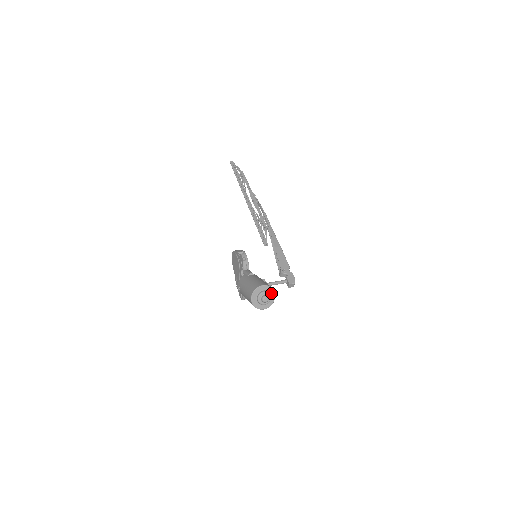
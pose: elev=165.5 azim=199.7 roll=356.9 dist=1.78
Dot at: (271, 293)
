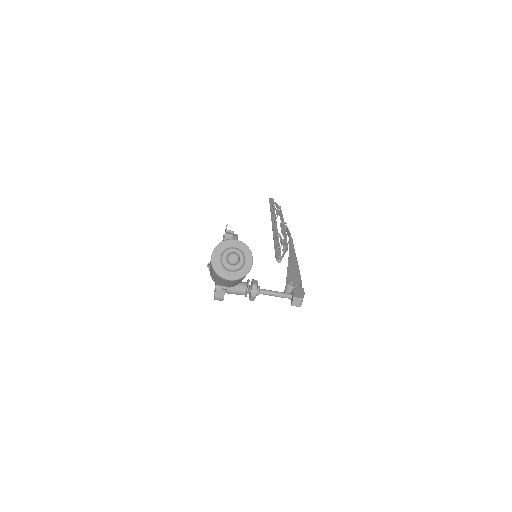
Dot at: (246, 257)
